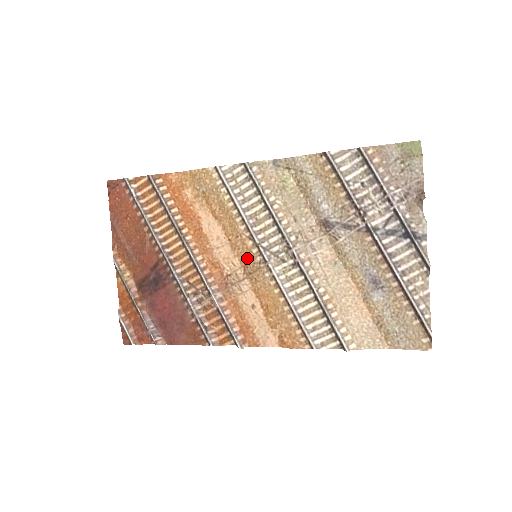
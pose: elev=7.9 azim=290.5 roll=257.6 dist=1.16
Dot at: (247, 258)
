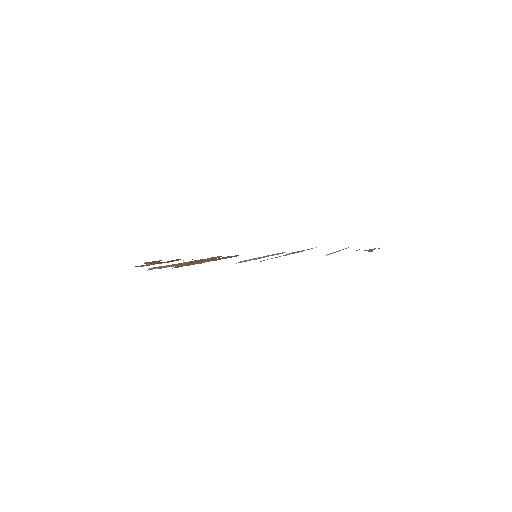
Dot at: occluded
